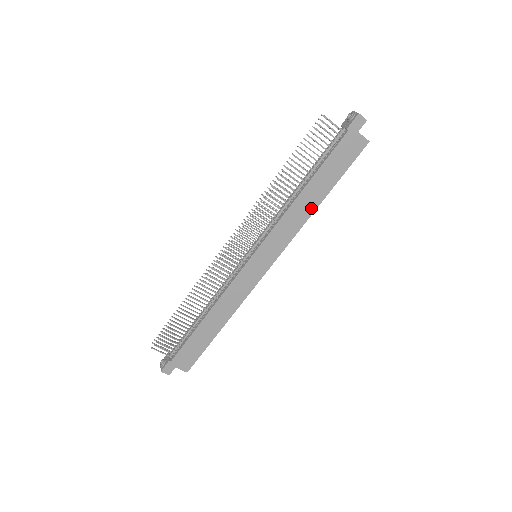
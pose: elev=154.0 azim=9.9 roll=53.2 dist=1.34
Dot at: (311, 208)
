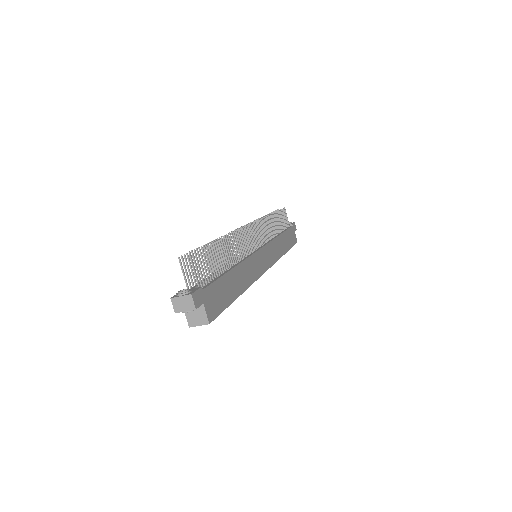
Dot at: (282, 251)
